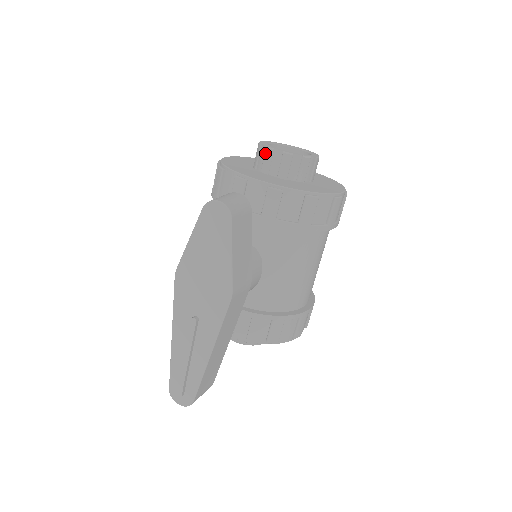
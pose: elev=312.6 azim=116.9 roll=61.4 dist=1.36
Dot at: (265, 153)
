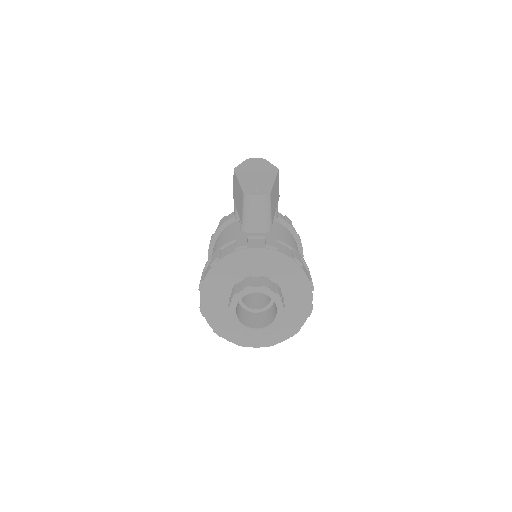
Dot at: occluded
